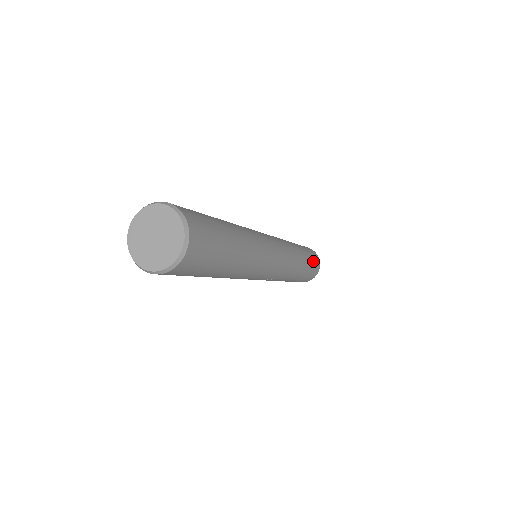
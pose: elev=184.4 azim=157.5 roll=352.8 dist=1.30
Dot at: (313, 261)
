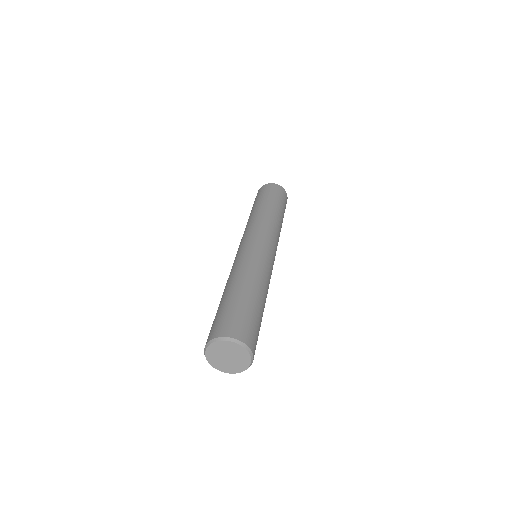
Dot at: (283, 200)
